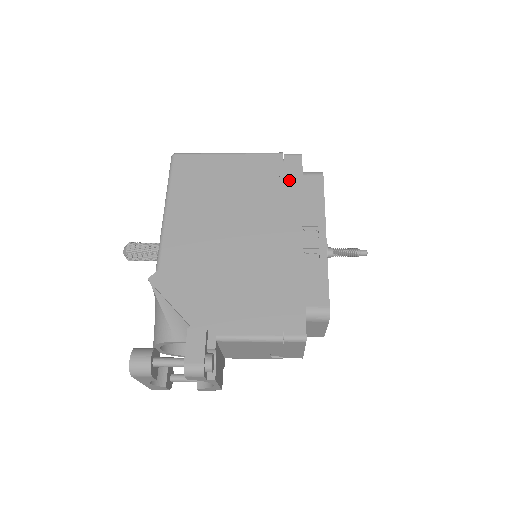
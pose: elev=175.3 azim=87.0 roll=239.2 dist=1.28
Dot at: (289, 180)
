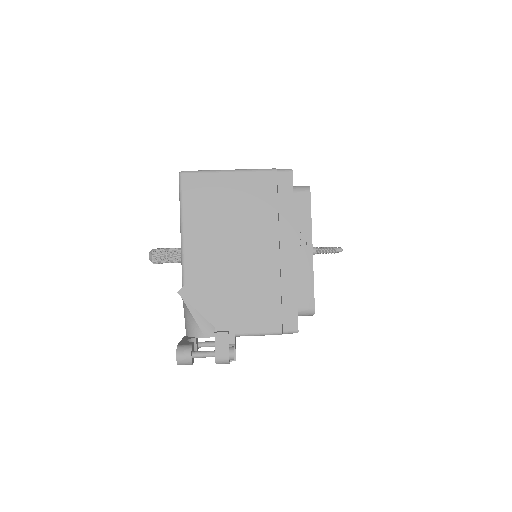
Dot at: (282, 198)
